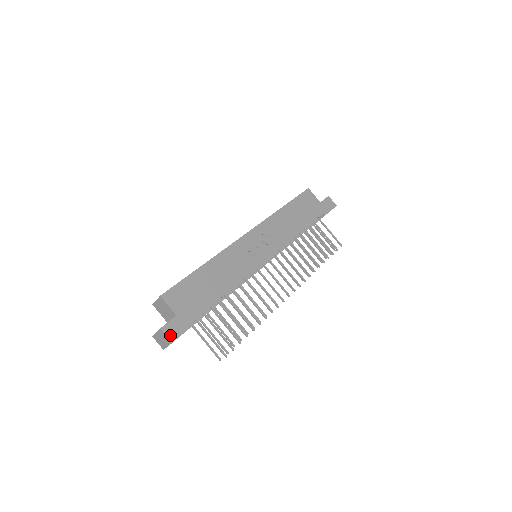
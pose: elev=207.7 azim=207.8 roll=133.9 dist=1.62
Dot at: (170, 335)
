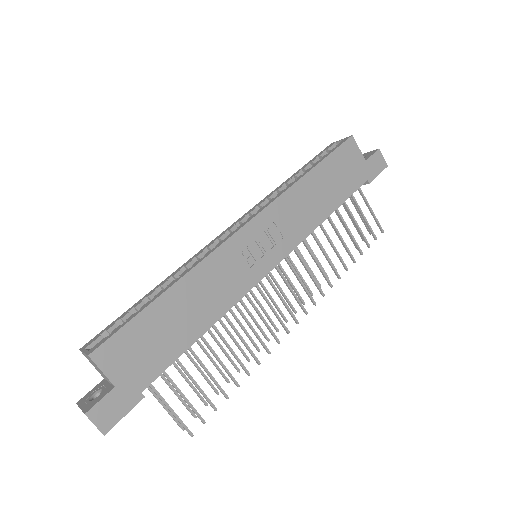
Dot at: (102, 422)
